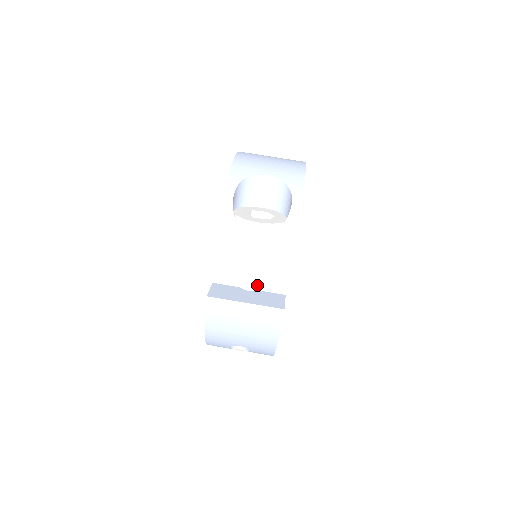
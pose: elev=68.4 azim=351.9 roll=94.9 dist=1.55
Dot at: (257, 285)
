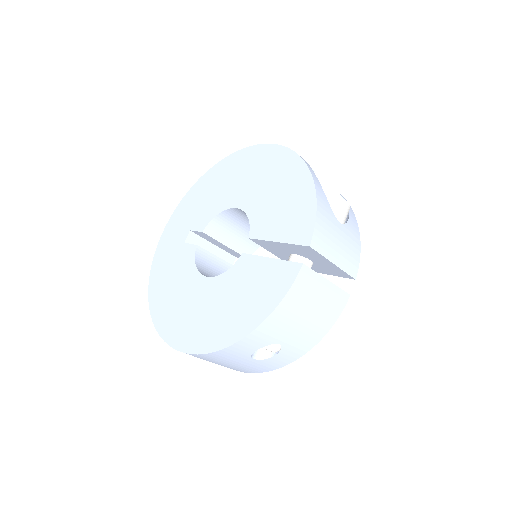
Dot at: (340, 262)
